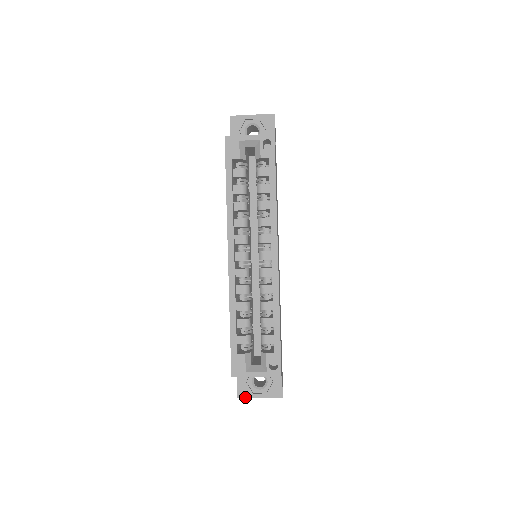
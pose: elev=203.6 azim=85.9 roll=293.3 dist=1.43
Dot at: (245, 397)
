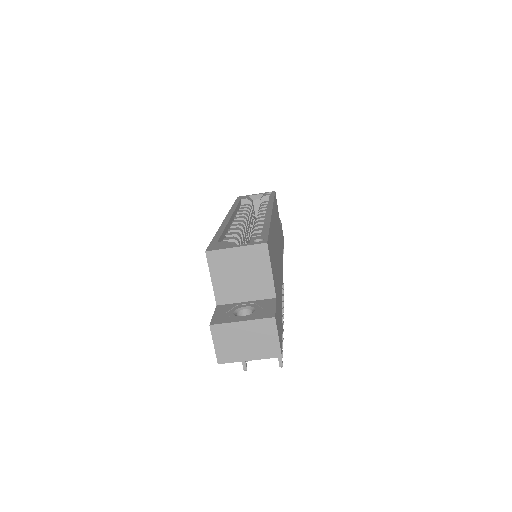
Dot at: (220, 323)
